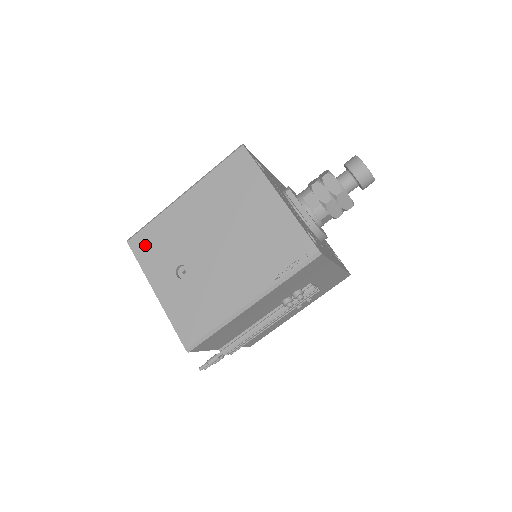
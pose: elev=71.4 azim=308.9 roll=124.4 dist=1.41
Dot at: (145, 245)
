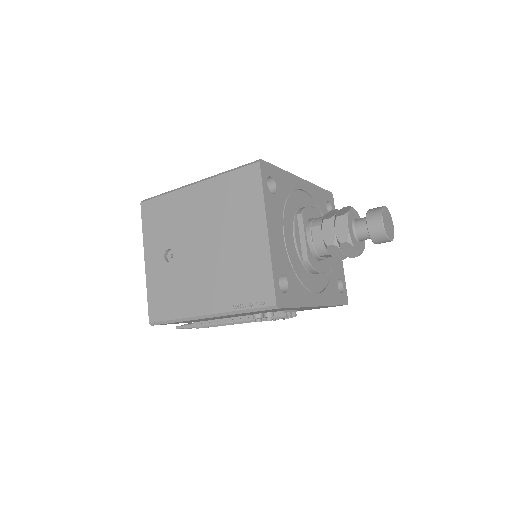
Dot at: (152, 214)
